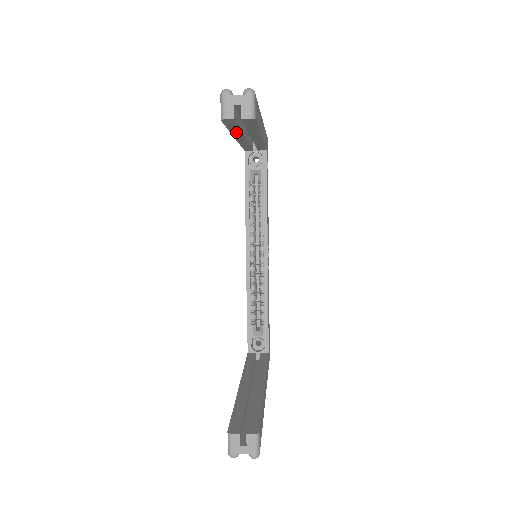
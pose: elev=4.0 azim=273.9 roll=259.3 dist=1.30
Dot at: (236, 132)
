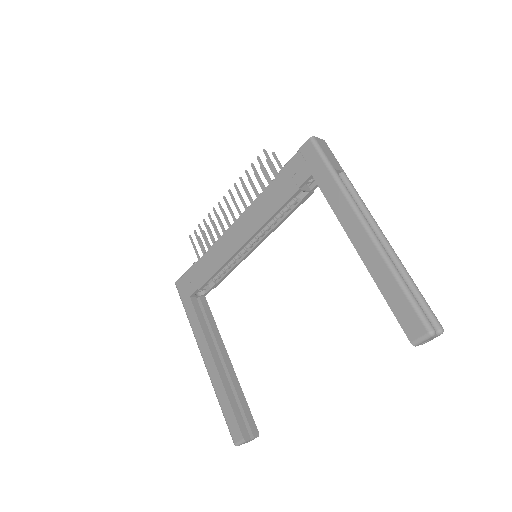
Dot at: (380, 285)
